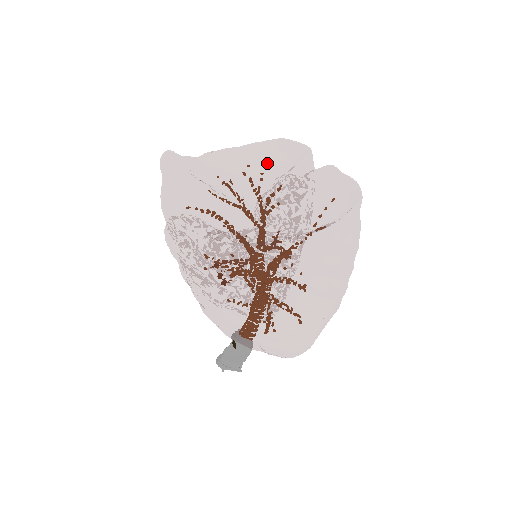
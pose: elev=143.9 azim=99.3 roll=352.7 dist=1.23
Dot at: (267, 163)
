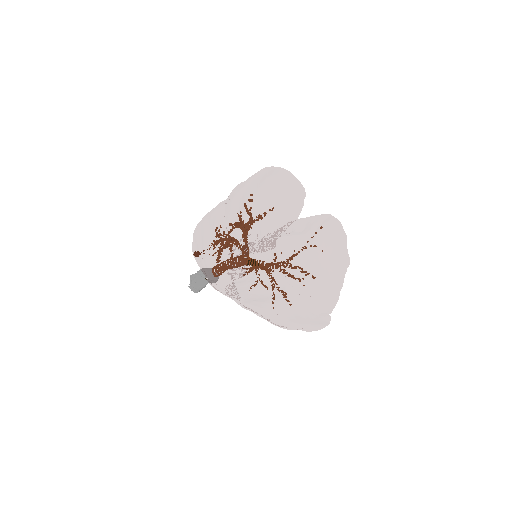
Dot at: (264, 194)
